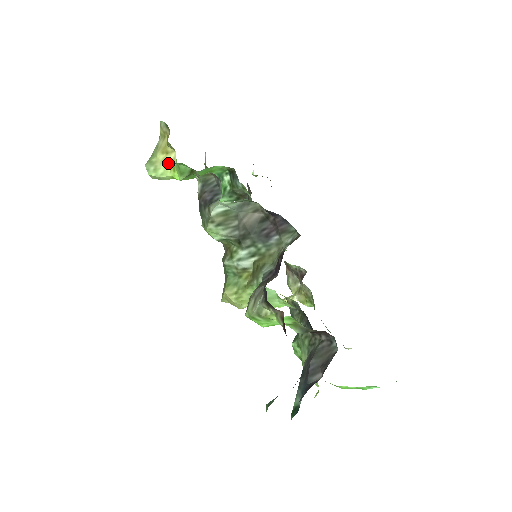
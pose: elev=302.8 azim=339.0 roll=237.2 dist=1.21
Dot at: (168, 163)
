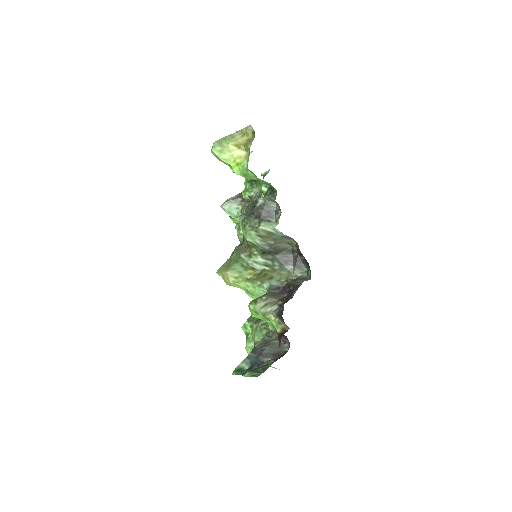
Dot at: (235, 156)
